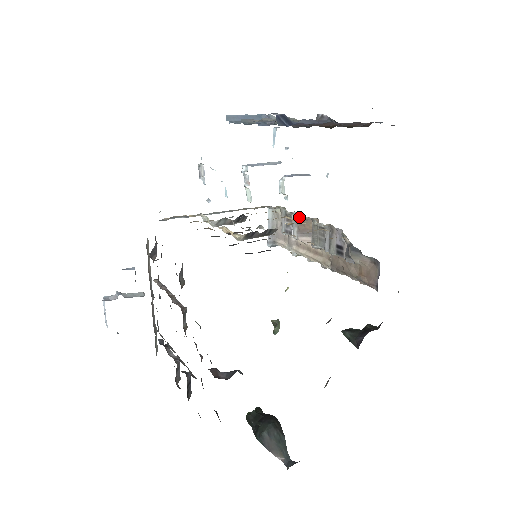
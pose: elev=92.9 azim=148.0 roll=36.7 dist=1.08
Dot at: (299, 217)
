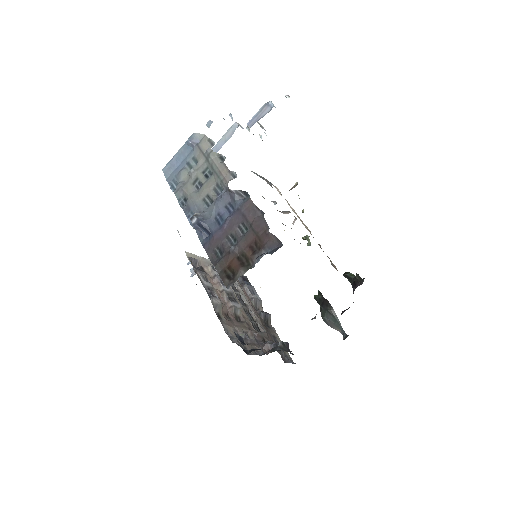
Dot at: occluded
